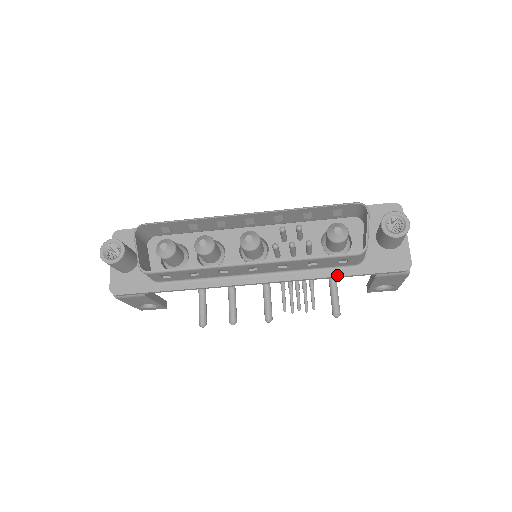
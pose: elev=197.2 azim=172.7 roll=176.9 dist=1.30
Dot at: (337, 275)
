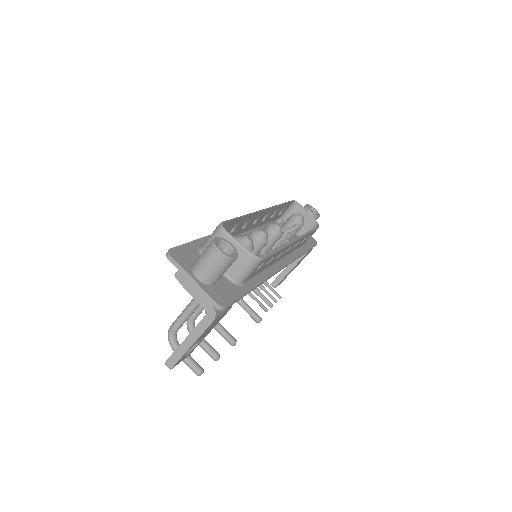
Dot at: (303, 252)
